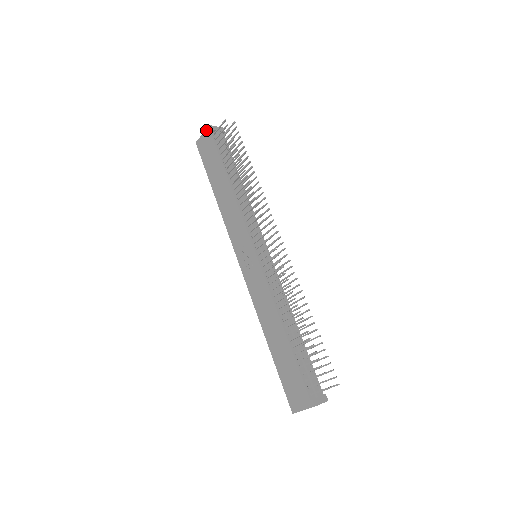
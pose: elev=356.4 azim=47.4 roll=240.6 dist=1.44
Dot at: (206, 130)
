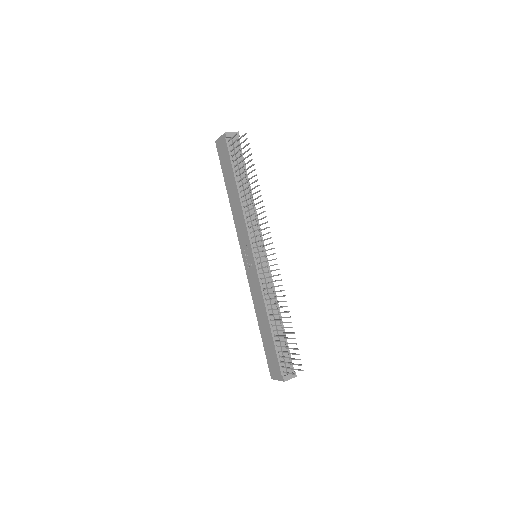
Dot at: (222, 135)
